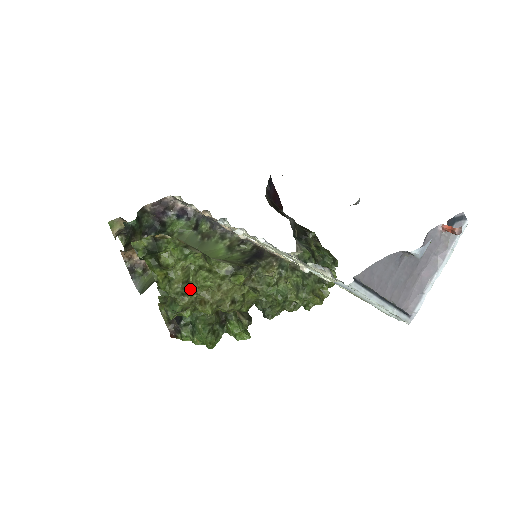
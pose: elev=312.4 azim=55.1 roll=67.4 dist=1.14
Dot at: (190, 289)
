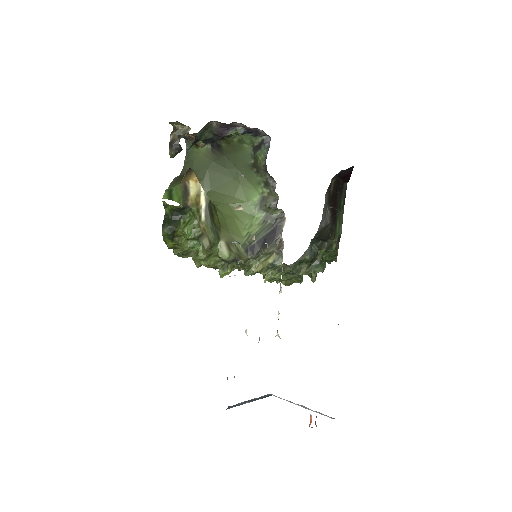
Dot at: (192, 250)
